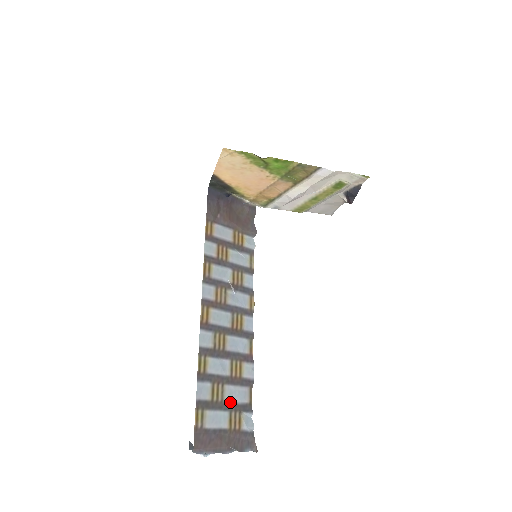
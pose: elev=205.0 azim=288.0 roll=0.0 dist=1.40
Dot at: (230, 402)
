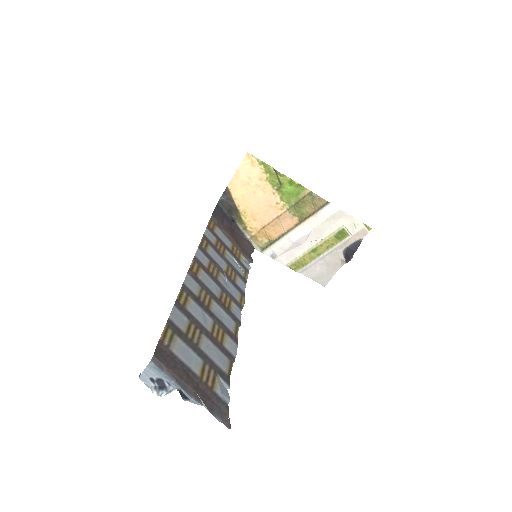
Dot at: (206, 354)
